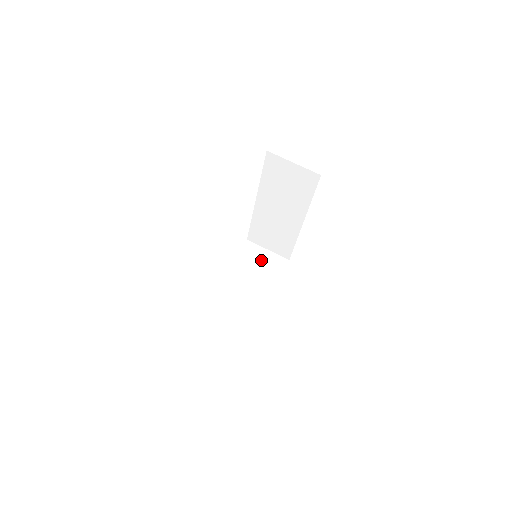
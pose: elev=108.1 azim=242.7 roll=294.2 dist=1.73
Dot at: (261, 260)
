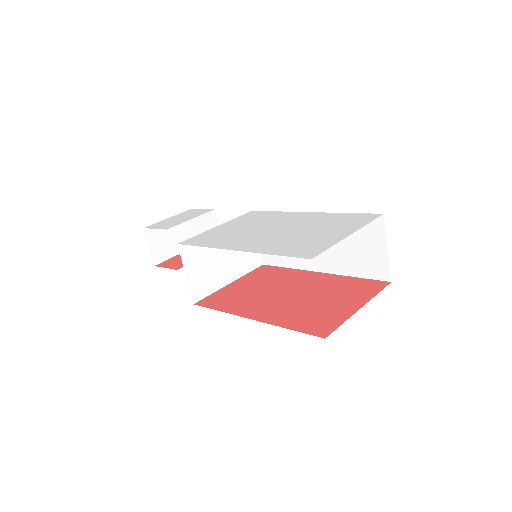
Dot at: occluded
